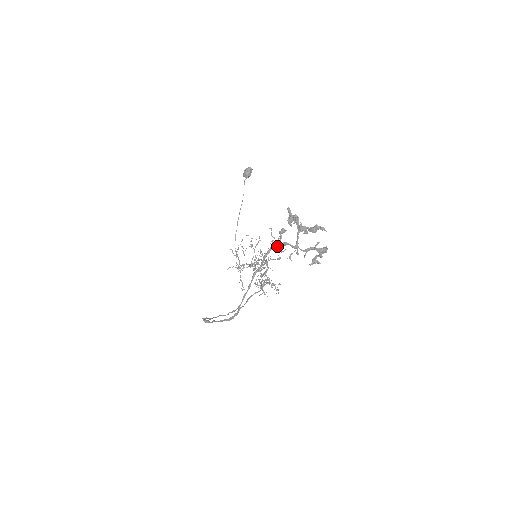
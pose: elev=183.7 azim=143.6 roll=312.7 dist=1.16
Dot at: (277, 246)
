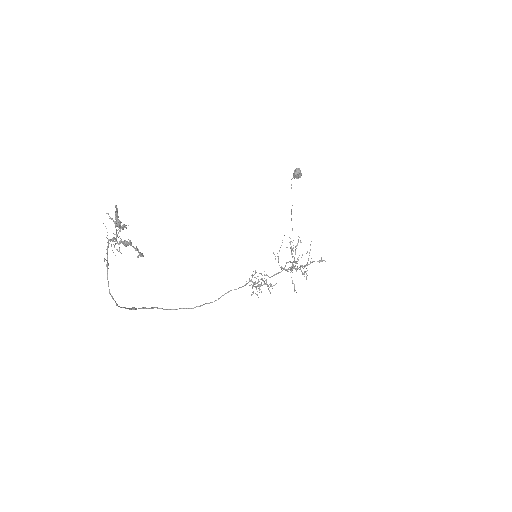
Dot at: (111, 240)
